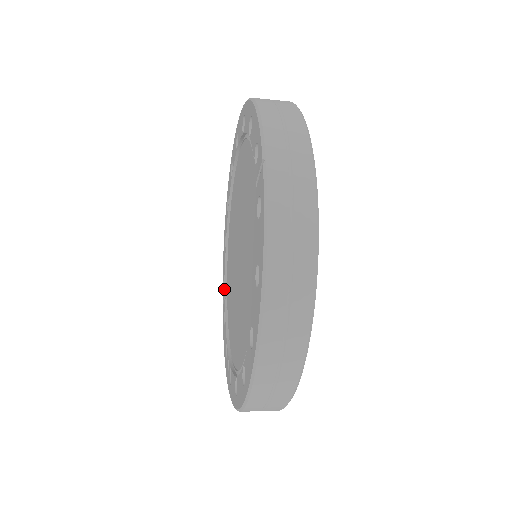
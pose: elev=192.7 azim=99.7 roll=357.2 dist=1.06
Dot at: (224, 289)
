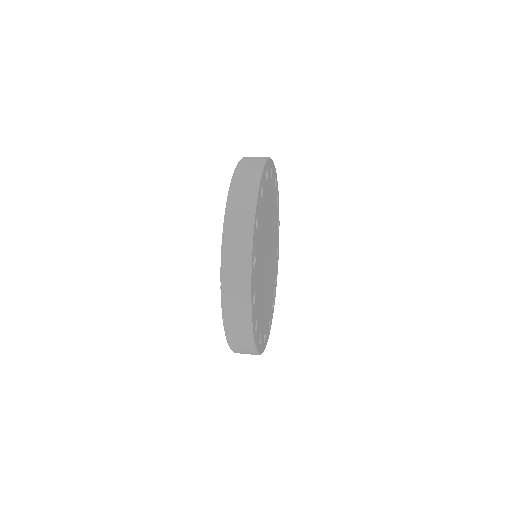
Dot at: occluded
